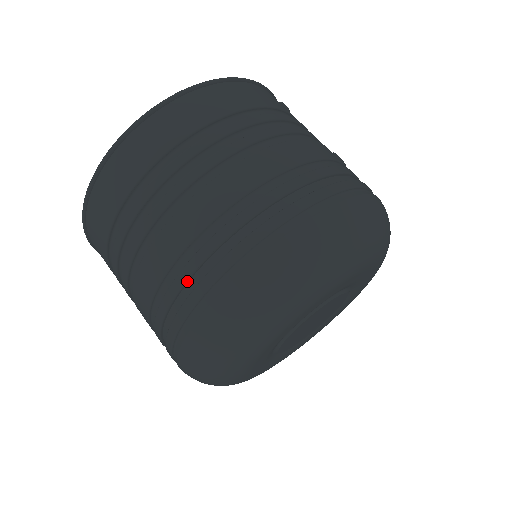
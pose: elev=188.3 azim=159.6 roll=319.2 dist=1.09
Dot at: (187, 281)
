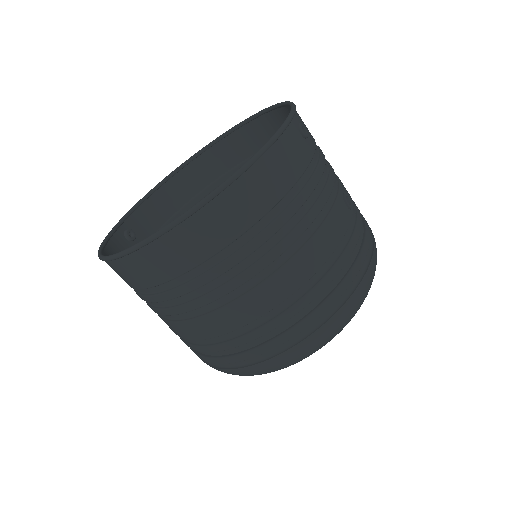
Dot at: (215, 351)
